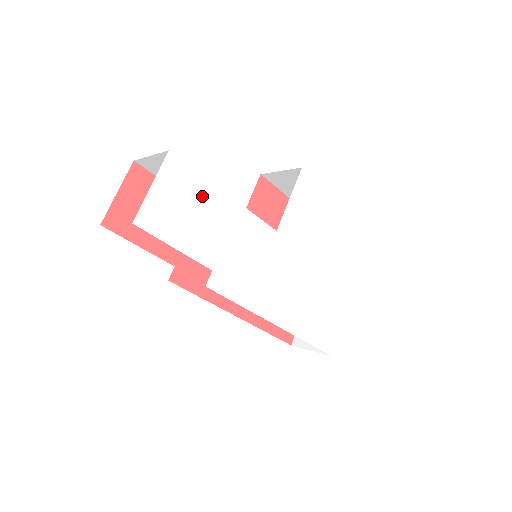
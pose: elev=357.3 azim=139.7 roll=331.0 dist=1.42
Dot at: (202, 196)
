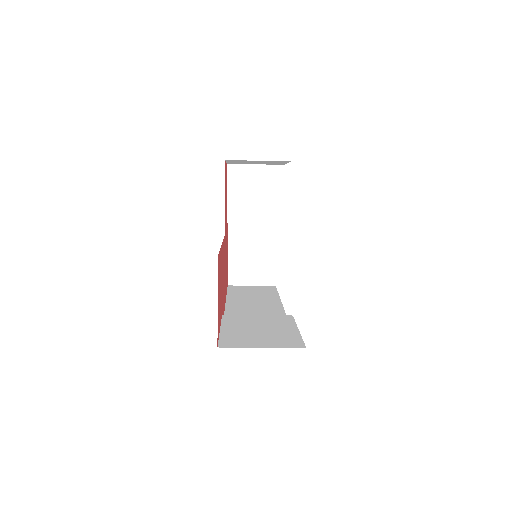
Dot at: occluded
